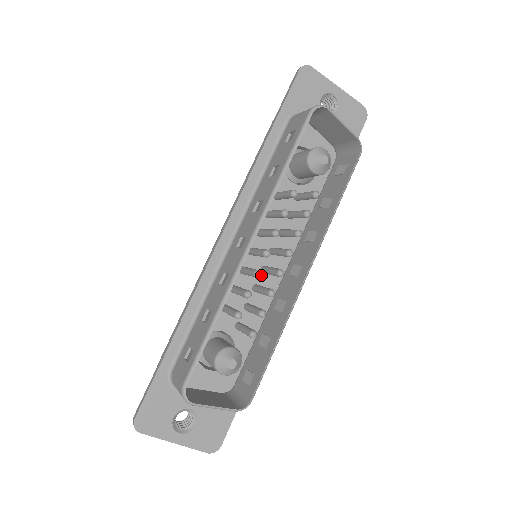
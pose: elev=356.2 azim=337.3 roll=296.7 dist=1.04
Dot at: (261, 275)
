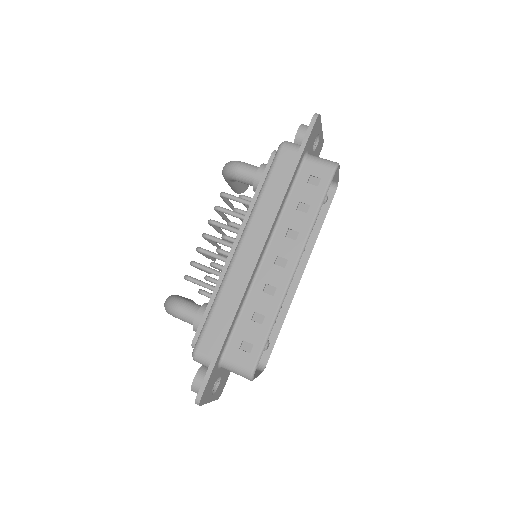
Dot at: occluded
